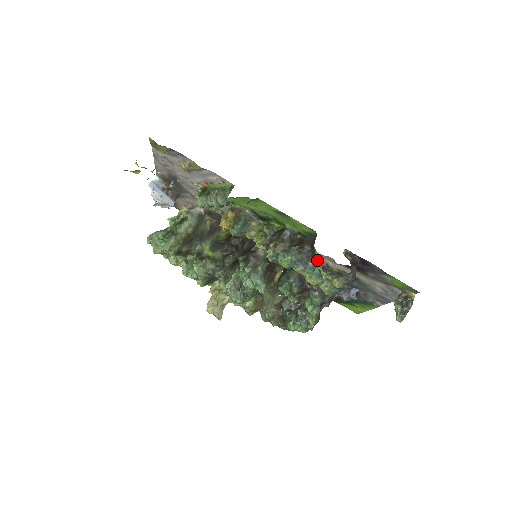
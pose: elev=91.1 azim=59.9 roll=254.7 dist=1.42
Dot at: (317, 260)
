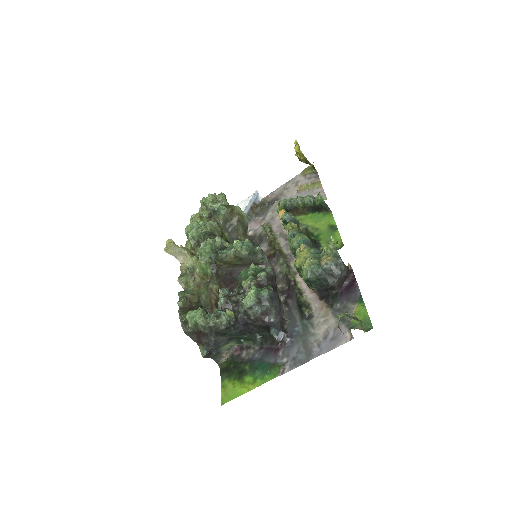
Dot at: occluded
